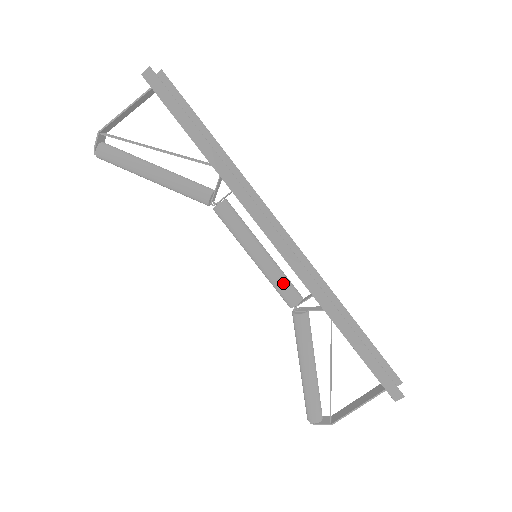
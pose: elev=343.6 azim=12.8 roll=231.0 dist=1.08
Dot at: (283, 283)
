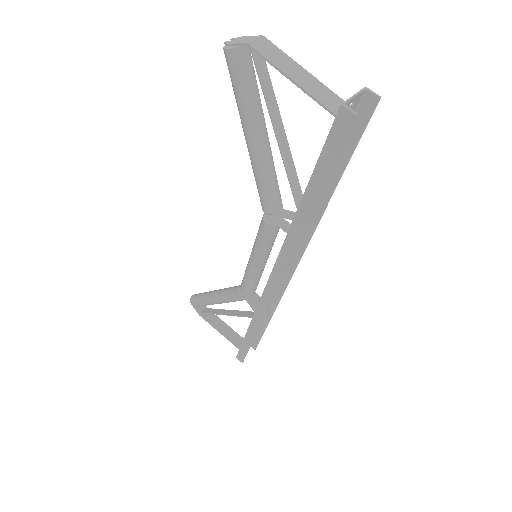
Dot at: (250, 285)
